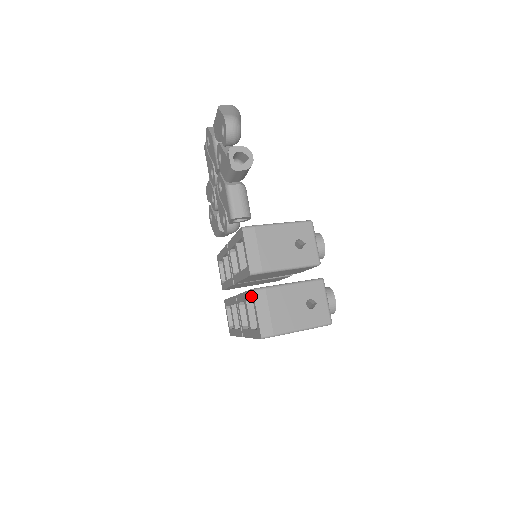
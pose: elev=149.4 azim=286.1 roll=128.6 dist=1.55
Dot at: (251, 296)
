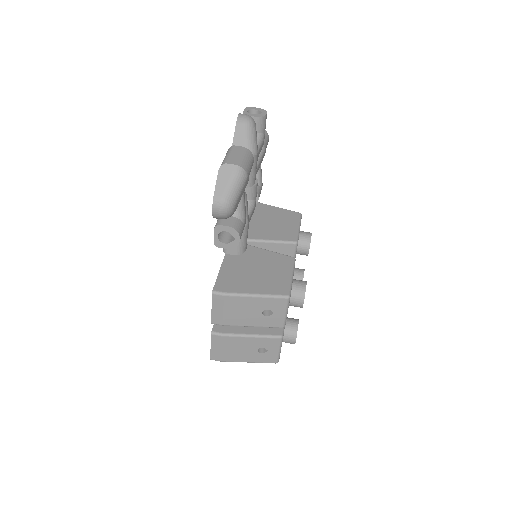
Dot at: occluded
